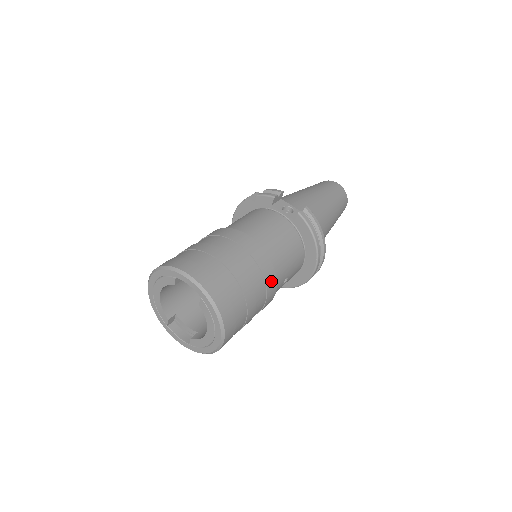
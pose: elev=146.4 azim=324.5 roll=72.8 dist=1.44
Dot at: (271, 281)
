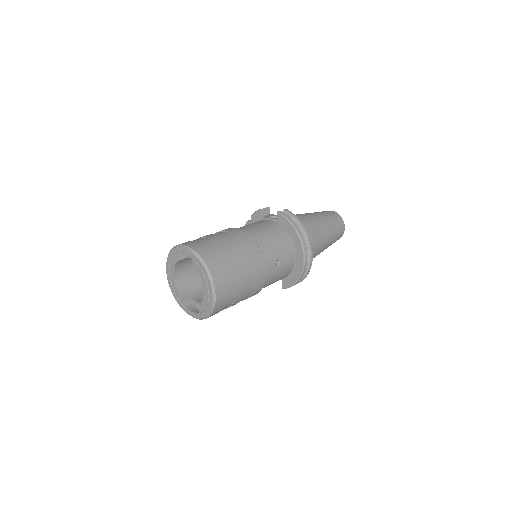
Dot at: (256, 253)
